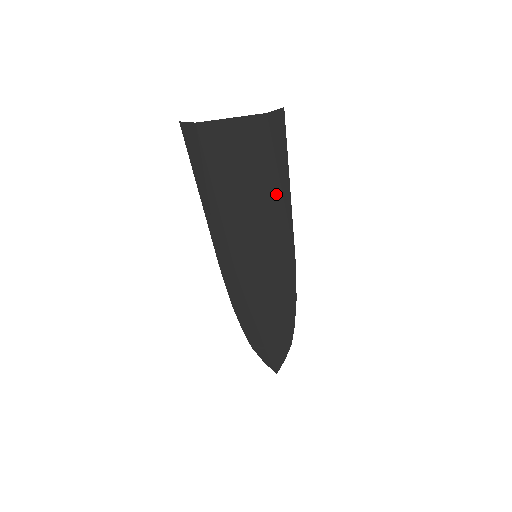
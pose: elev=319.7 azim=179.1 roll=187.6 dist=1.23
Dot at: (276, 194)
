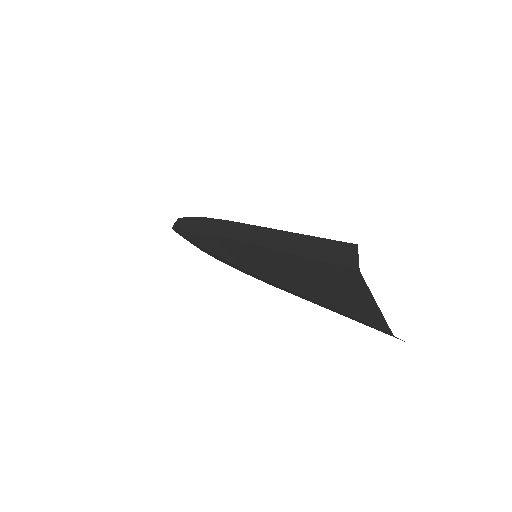
Dot at: (318, 303)
